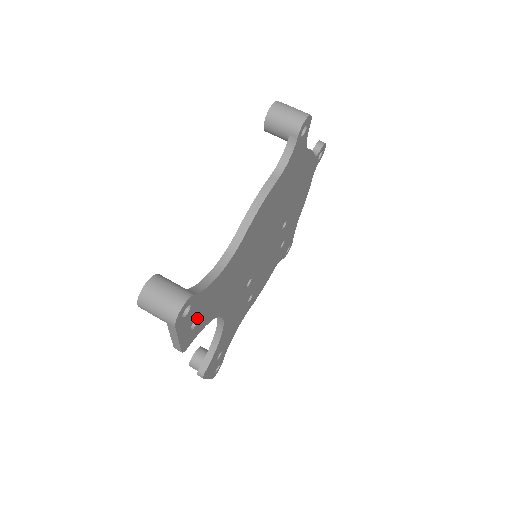
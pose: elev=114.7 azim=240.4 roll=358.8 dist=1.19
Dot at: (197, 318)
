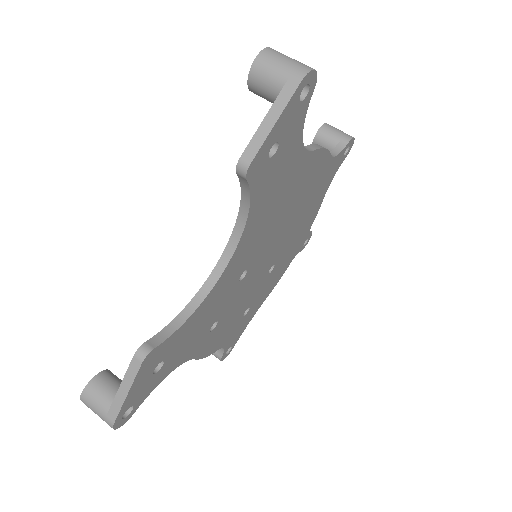
Dot at: (274, 152)
